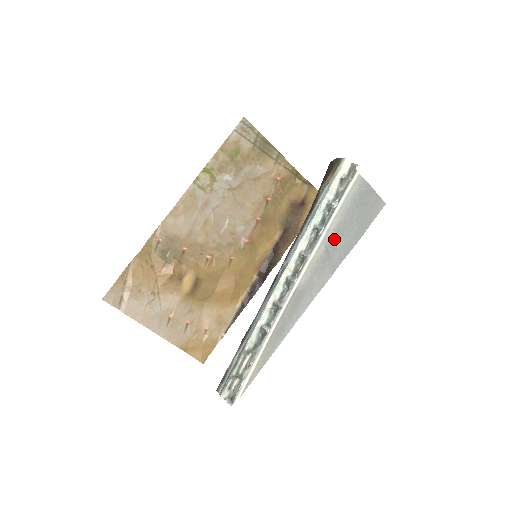
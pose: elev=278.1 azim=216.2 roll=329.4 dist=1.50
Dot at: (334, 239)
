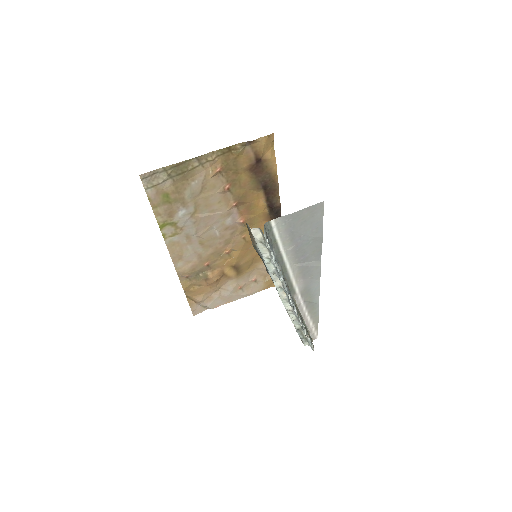
Dot at: (299, 257)
